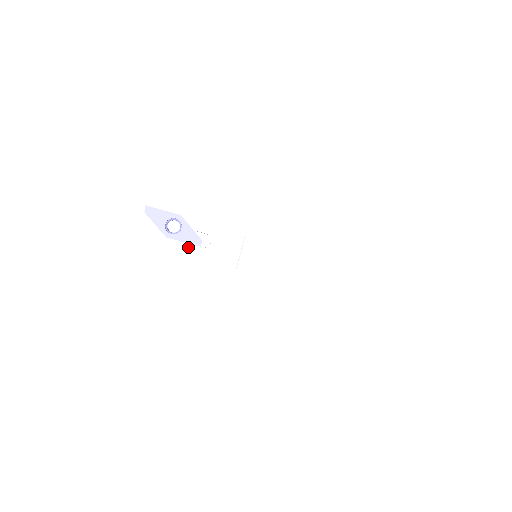
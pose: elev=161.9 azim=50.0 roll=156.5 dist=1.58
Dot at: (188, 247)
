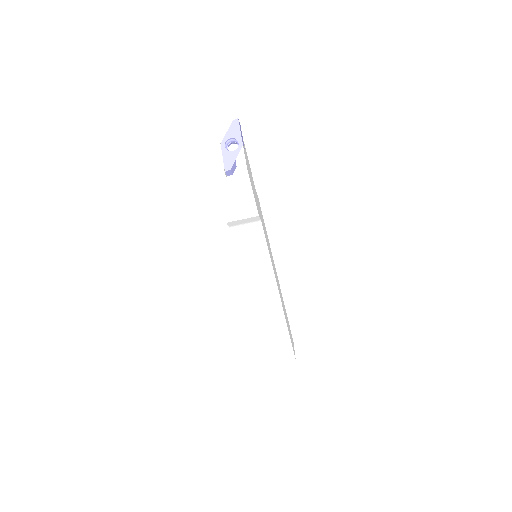
Dot at: (220, 163)
